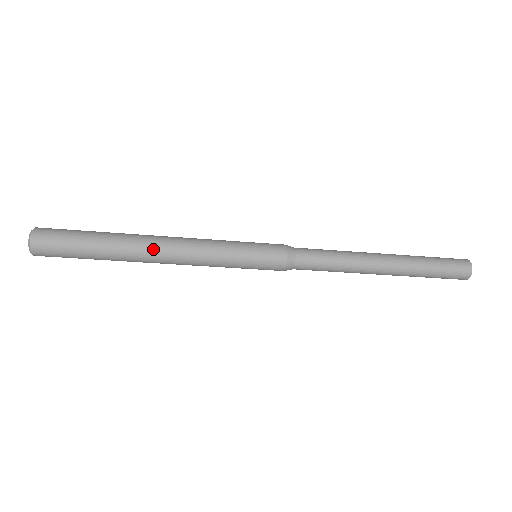
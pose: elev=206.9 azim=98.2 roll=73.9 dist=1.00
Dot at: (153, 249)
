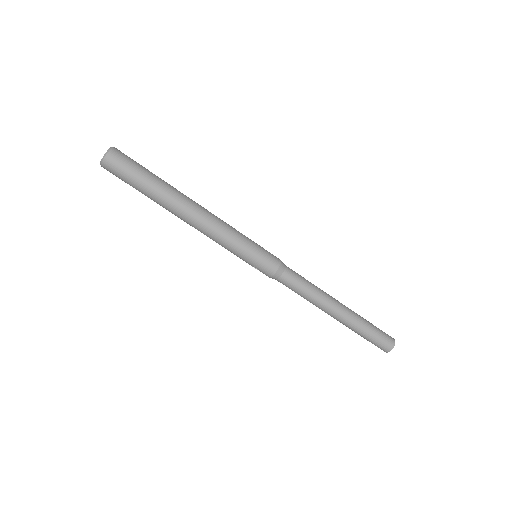
Dot at: (195, 203)
